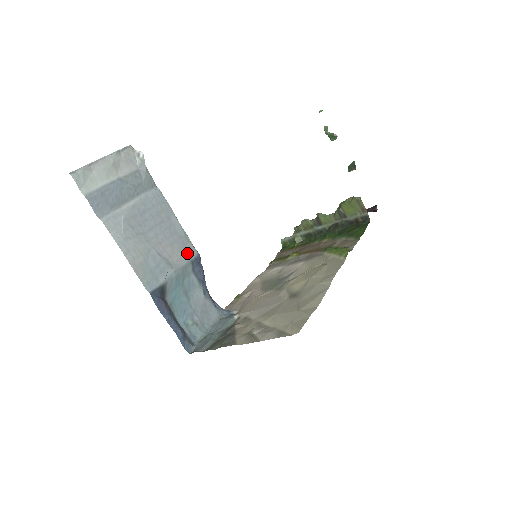
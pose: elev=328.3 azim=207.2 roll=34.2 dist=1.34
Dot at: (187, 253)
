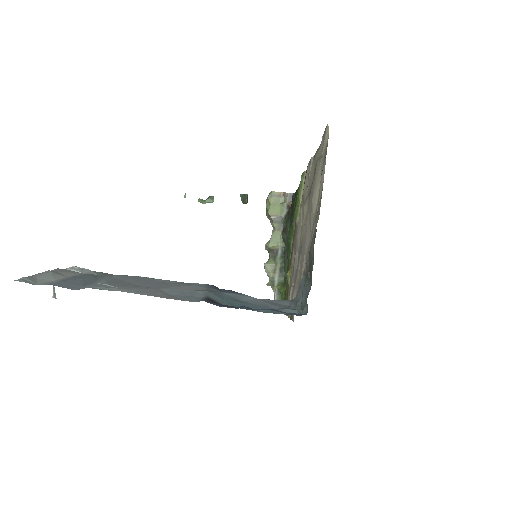
Dot at: (199, 286)
